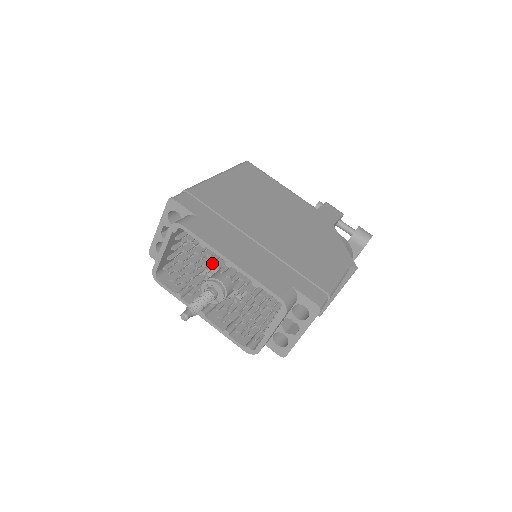
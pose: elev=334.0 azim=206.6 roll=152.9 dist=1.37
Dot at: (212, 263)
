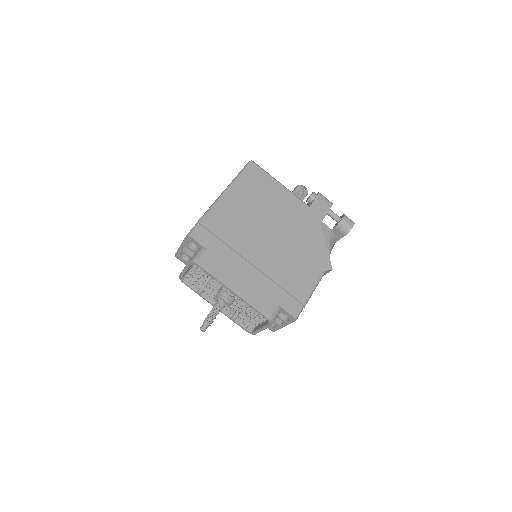
Dot at: occluded
